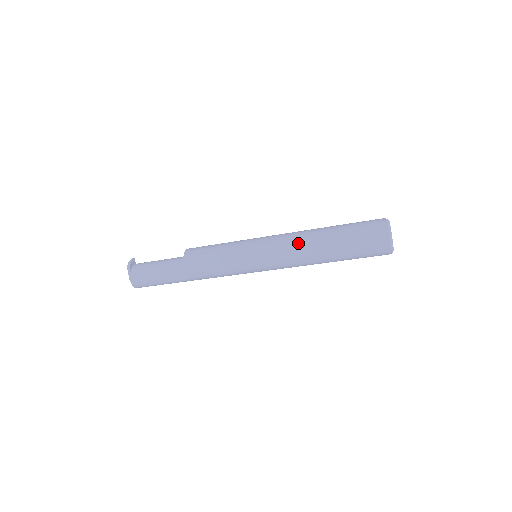
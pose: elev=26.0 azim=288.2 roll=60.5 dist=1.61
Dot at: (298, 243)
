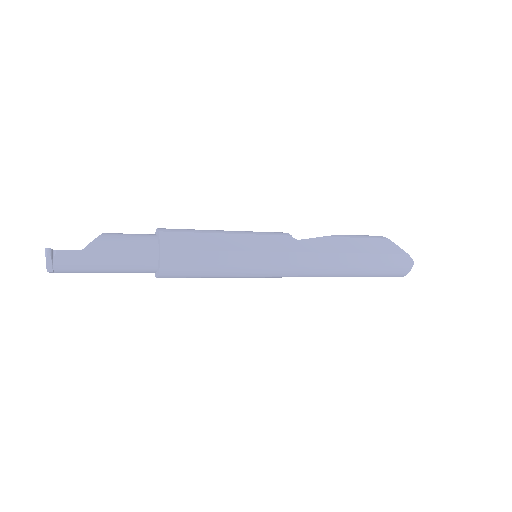
Dot at: (318, 276)
